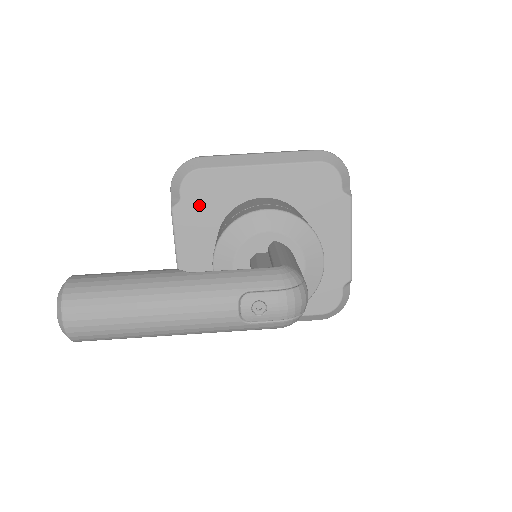
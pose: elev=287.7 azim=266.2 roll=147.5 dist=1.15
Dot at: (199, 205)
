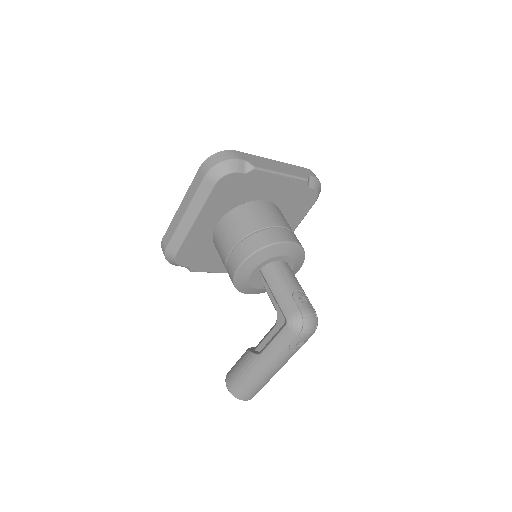
Dot at: (198, 258)
